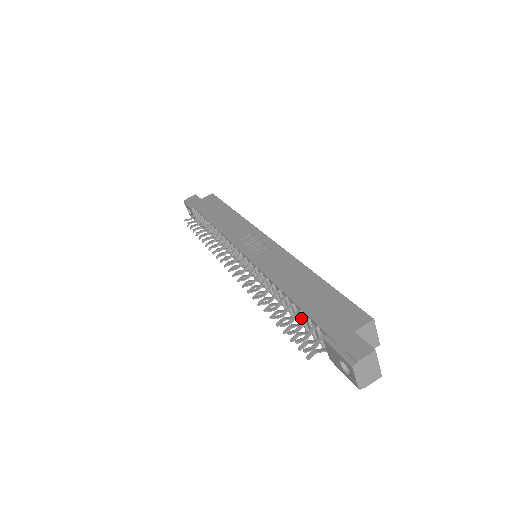
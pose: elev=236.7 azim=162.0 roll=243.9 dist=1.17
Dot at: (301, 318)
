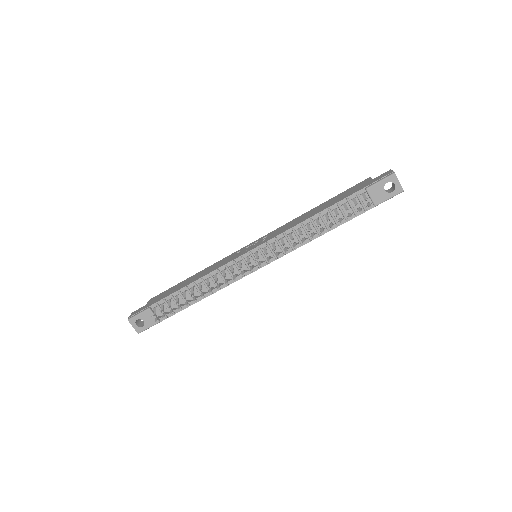
Dot at: (340, 208)
